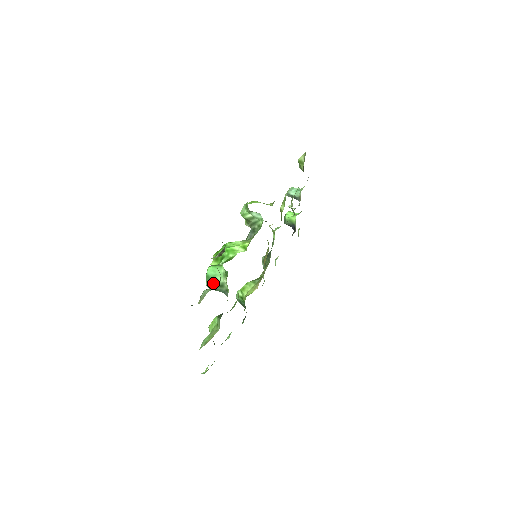
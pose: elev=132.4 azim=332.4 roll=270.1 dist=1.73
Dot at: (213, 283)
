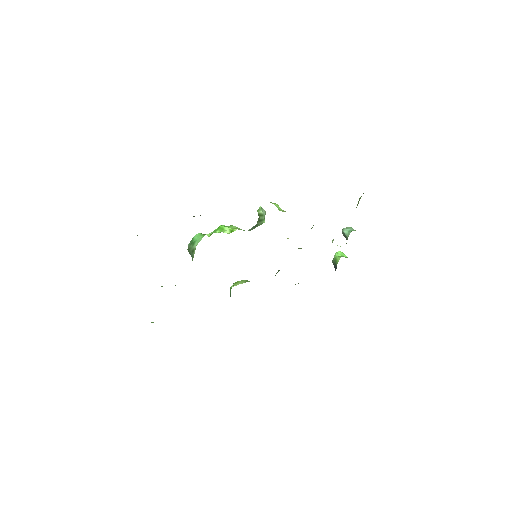
Dot at: (191, 246)
